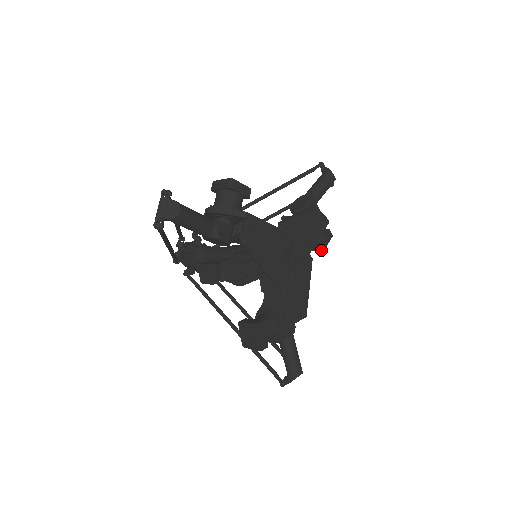
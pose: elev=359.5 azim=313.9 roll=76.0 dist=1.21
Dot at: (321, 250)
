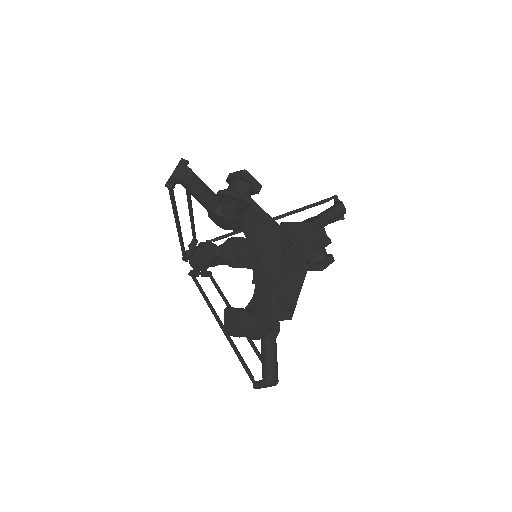
Dot at: (320, 270)
